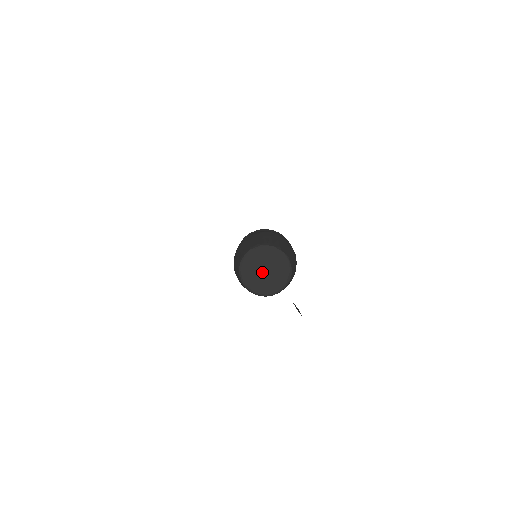
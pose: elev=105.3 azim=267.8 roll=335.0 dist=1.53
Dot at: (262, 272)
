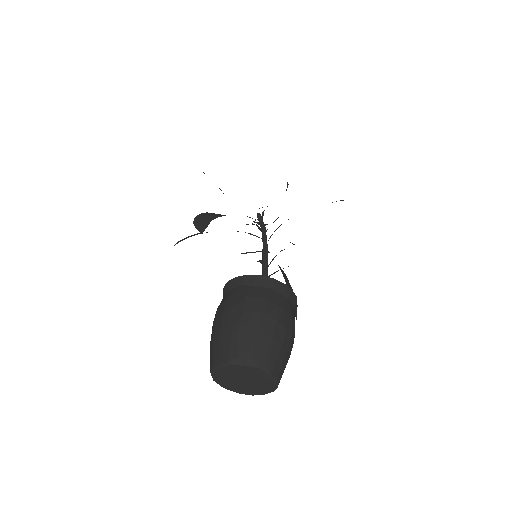
Dot at: (240, 381)
